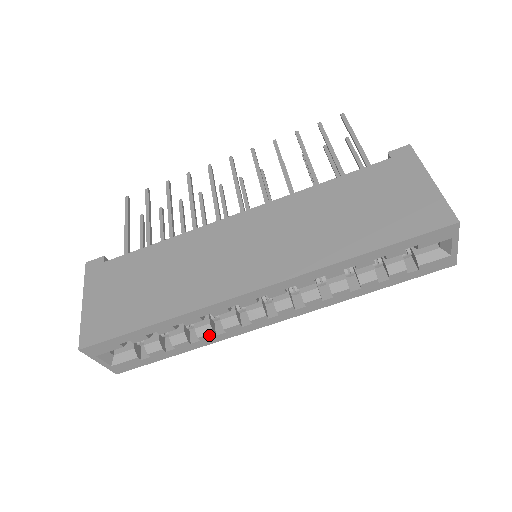
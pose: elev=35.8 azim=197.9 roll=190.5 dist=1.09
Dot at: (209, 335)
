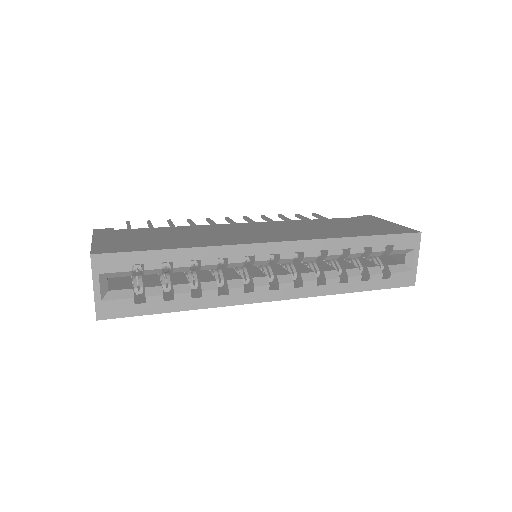
Dot at: (213, 292)
